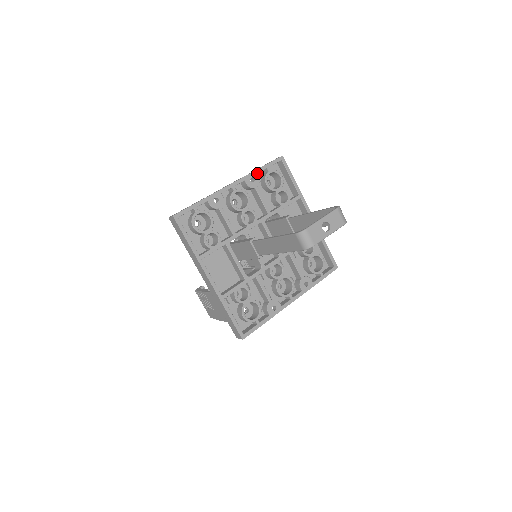
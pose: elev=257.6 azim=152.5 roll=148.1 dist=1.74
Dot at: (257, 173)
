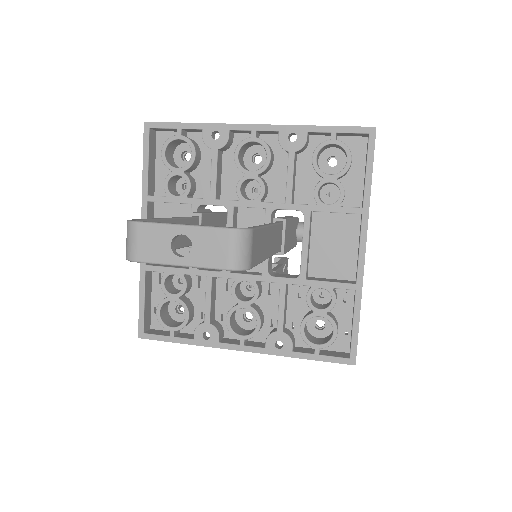
Dot at: (308, 131)
